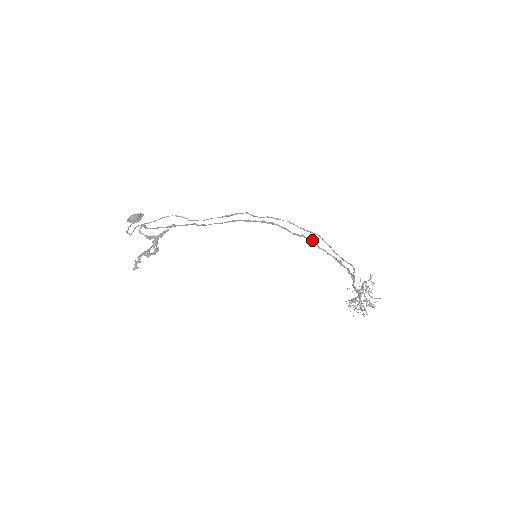
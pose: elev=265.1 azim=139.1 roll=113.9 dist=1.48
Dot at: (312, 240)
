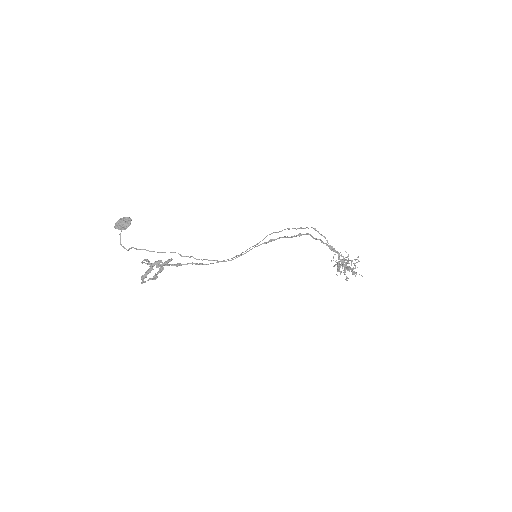
Dot at: occluded
